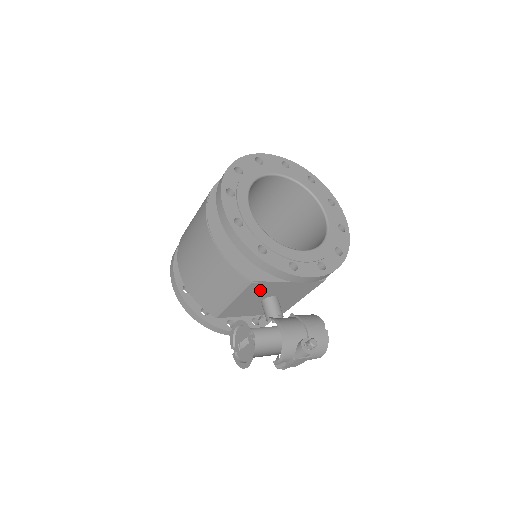
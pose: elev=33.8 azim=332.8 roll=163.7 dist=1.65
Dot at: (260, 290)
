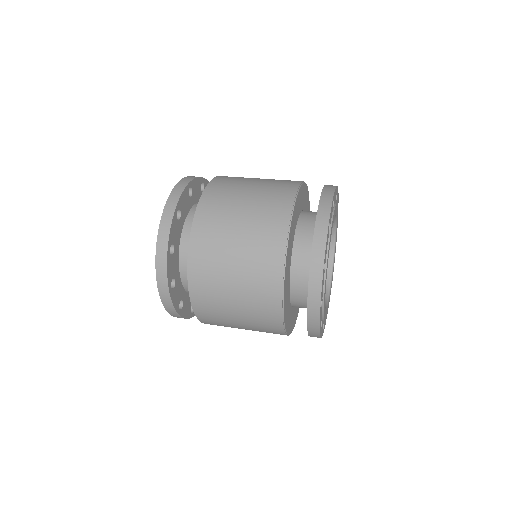
Dot at: occluded
